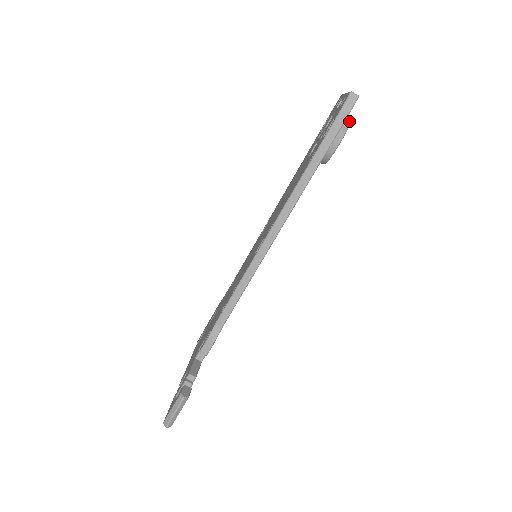
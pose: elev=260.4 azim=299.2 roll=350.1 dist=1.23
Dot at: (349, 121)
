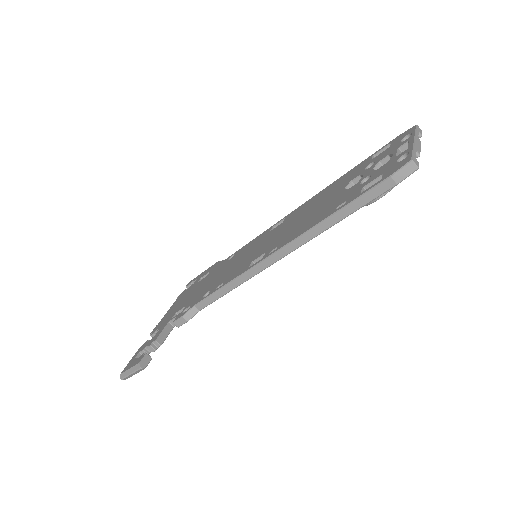
Dot at: occluded
